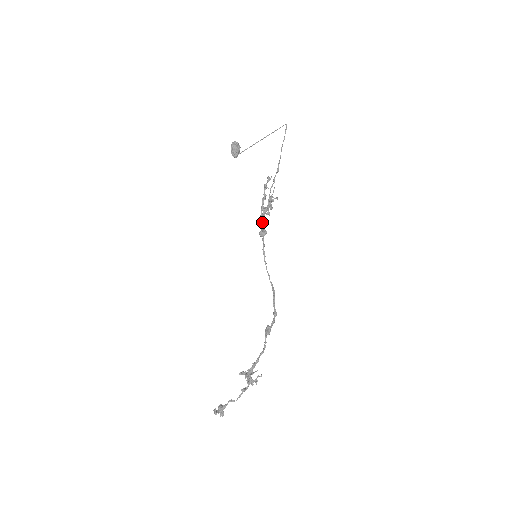
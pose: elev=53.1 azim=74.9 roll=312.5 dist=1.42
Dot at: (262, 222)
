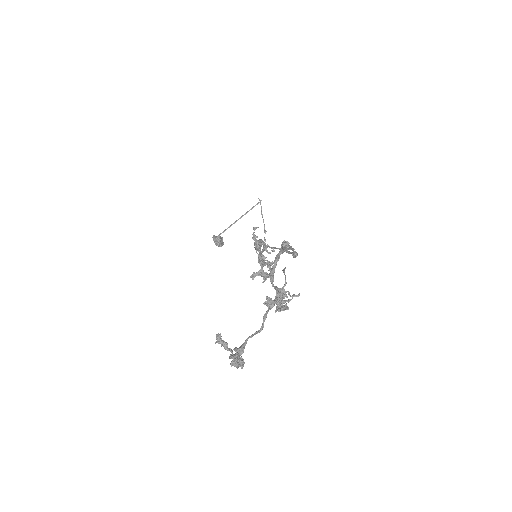
Dot at: occluded
